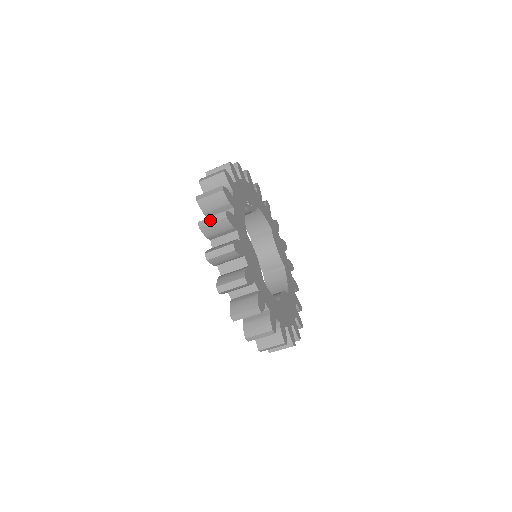
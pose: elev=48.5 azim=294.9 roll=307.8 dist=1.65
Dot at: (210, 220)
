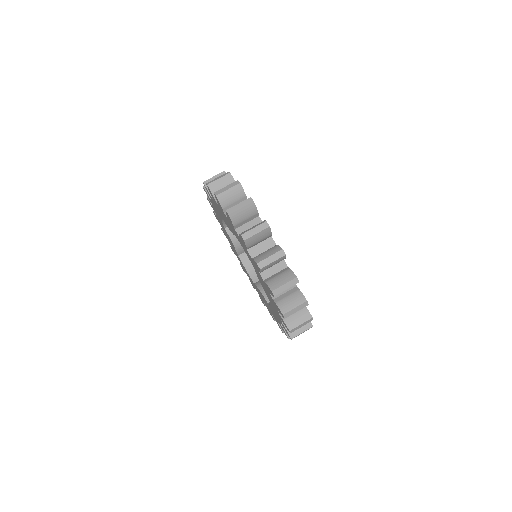
Dot at: (212, 177)
